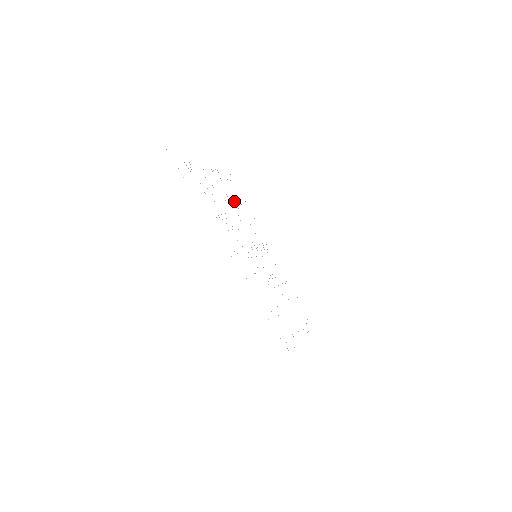
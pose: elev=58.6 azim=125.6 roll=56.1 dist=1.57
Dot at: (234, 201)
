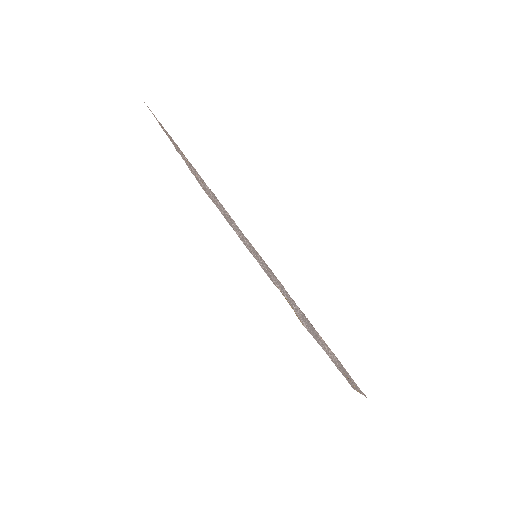
Dot at: occluded
